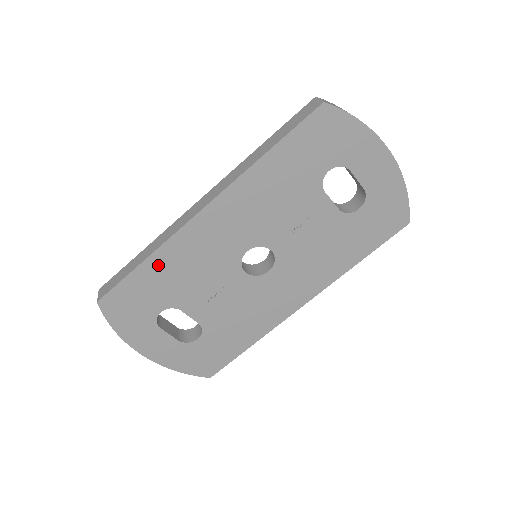
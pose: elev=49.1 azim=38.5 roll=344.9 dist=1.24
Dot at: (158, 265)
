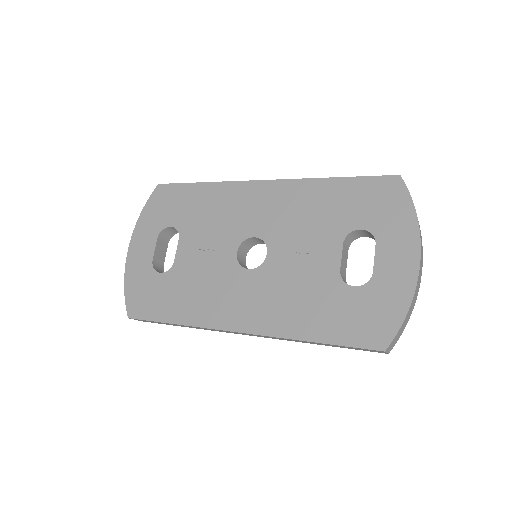
Dot at: (206, 193)
